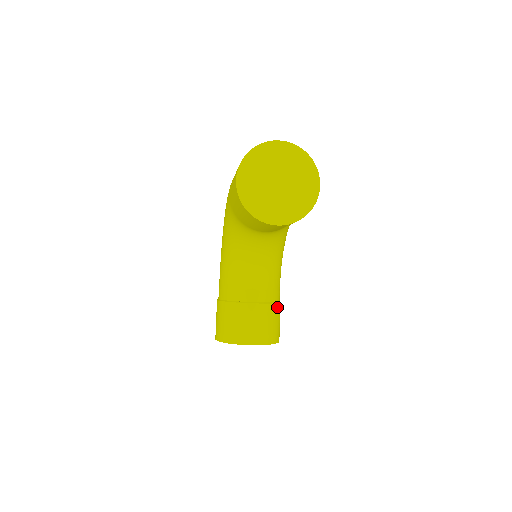
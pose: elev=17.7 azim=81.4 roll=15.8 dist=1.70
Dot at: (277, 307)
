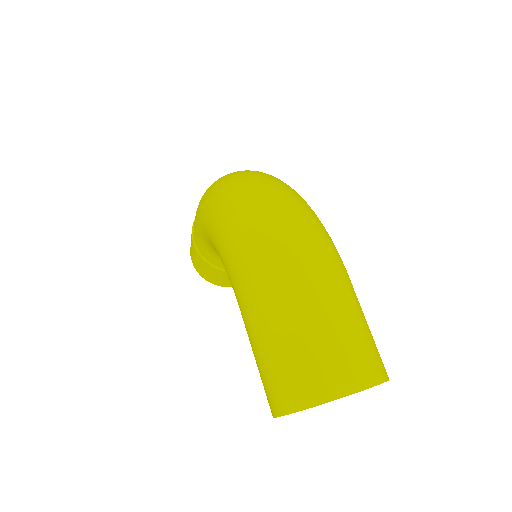
Dot at: occluded
